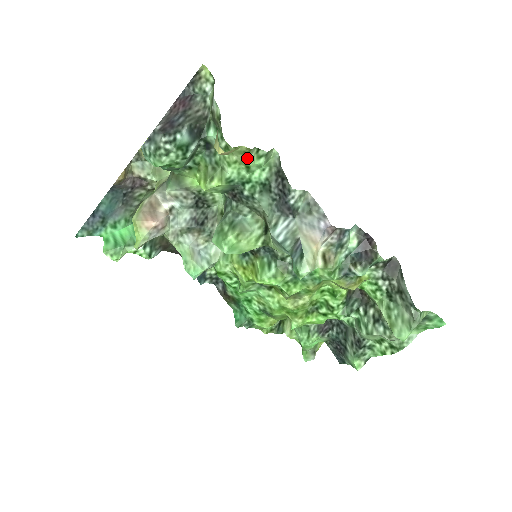
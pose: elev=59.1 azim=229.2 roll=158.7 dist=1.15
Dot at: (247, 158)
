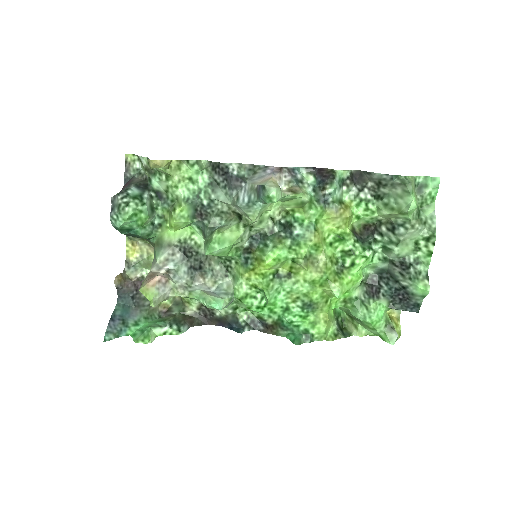
Dot at: (184, 170)
